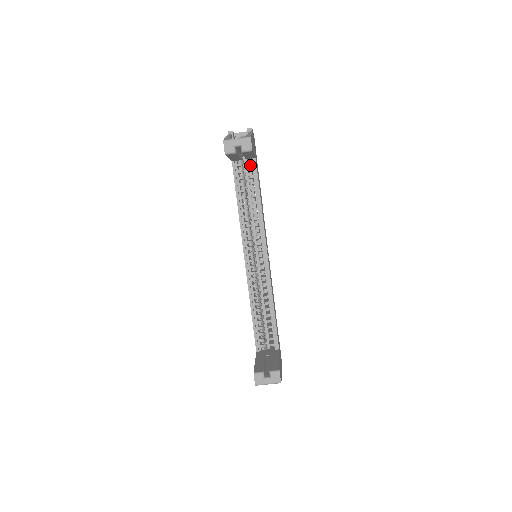
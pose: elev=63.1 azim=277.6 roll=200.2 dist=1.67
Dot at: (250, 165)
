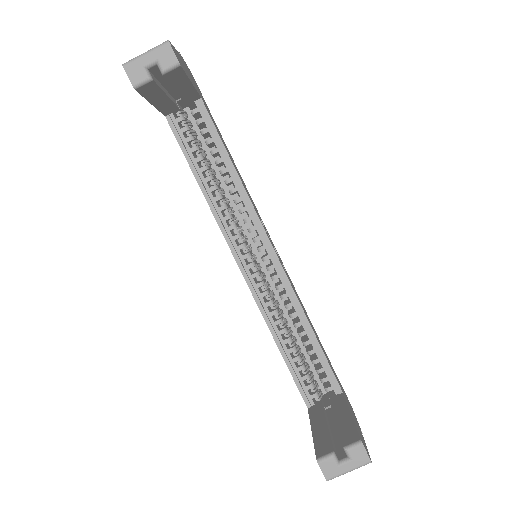
Dot at: (198, 115)
